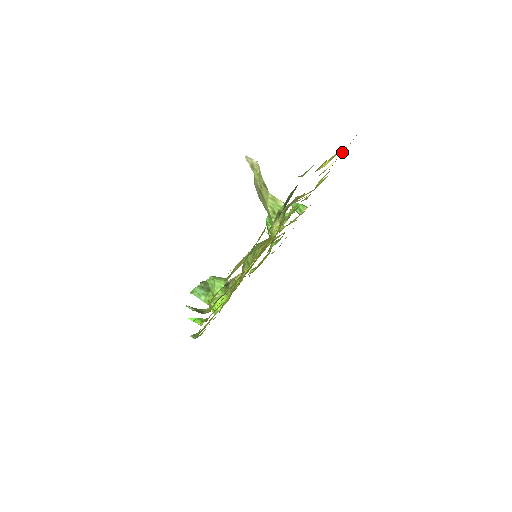
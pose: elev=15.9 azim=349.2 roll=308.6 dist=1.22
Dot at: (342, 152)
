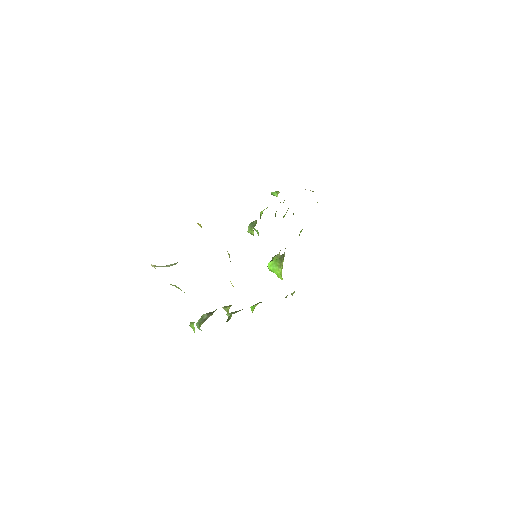
Dot at: occluded
